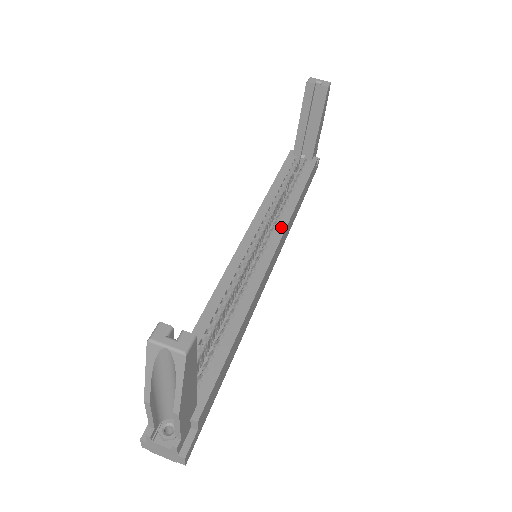
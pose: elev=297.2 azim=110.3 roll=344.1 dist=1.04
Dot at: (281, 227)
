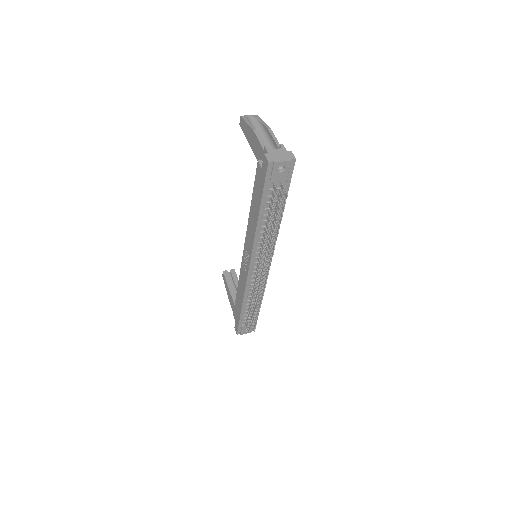
Dot at: occluded
